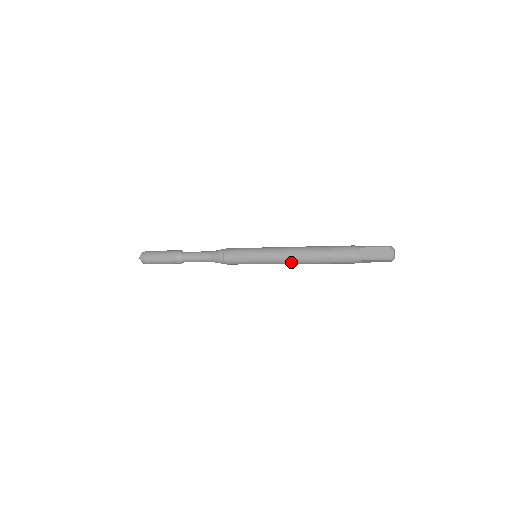
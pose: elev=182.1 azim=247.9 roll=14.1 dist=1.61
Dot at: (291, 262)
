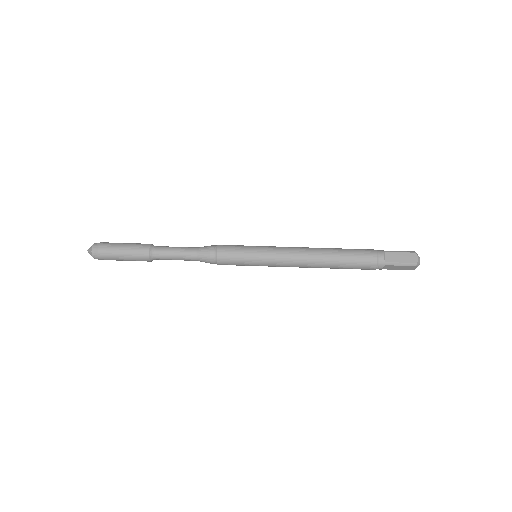
Dot at: (303, 264)
